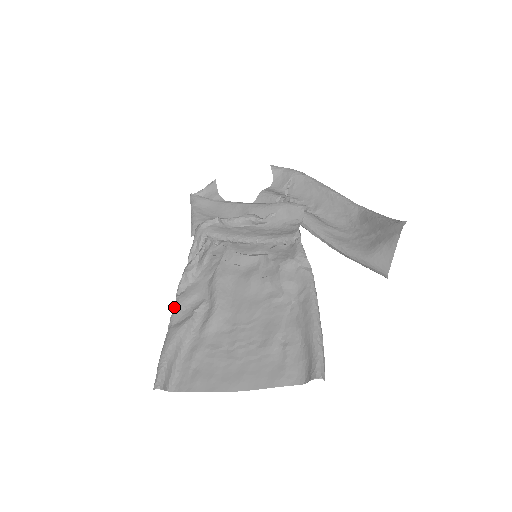
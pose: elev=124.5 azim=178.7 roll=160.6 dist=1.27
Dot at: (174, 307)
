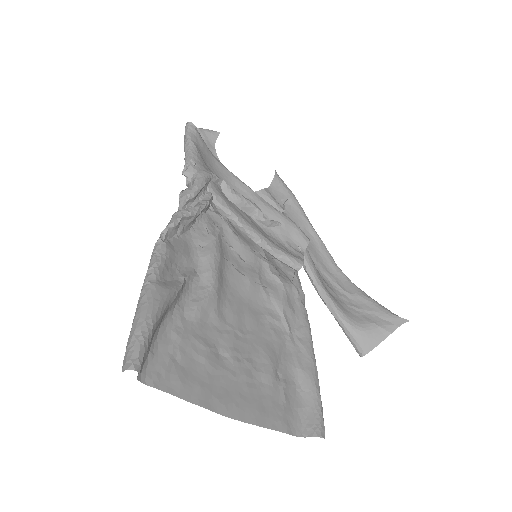
Dot at: (157, 254)
